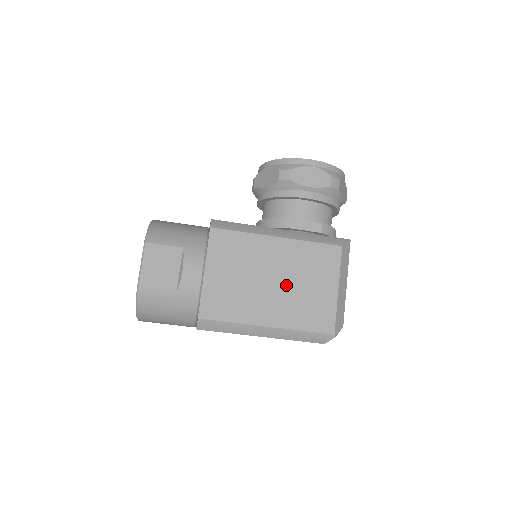
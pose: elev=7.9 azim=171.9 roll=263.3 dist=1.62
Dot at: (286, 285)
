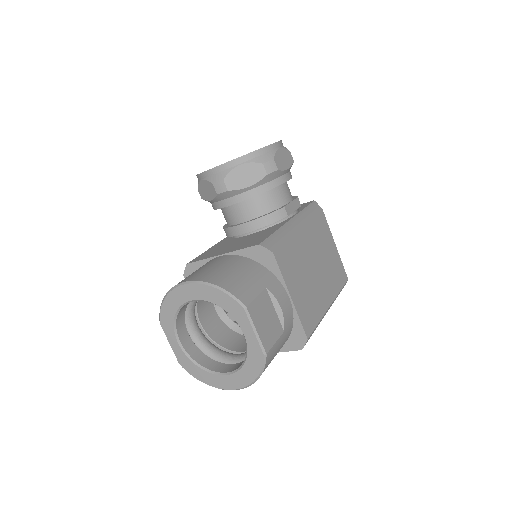
Dot at: (321, 264)
